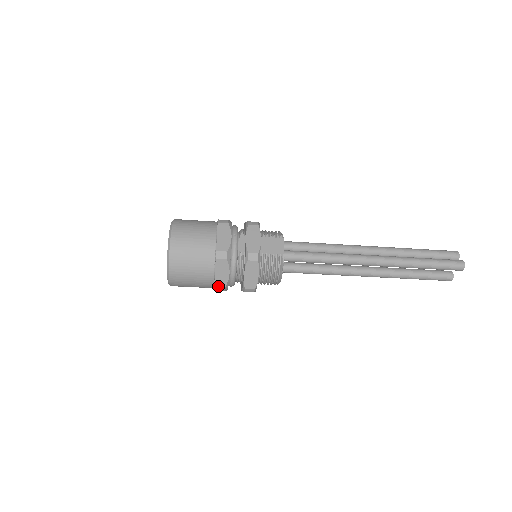
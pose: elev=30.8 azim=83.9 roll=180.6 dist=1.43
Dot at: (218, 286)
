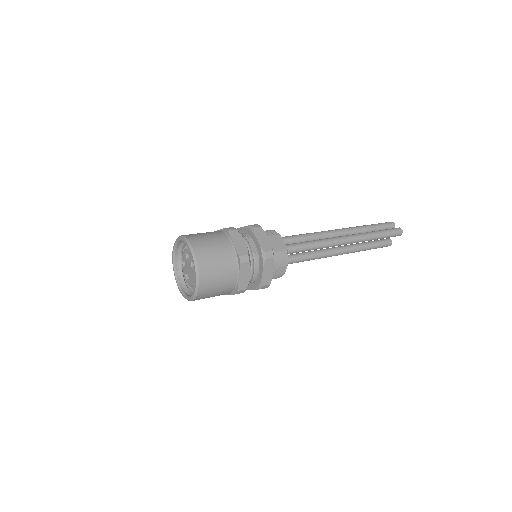
Dot at: (241, 289)
